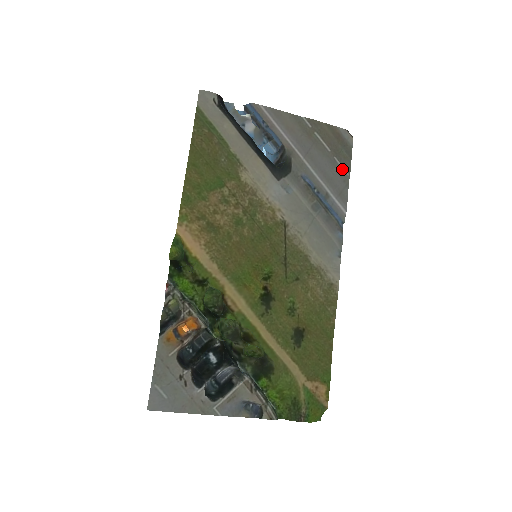
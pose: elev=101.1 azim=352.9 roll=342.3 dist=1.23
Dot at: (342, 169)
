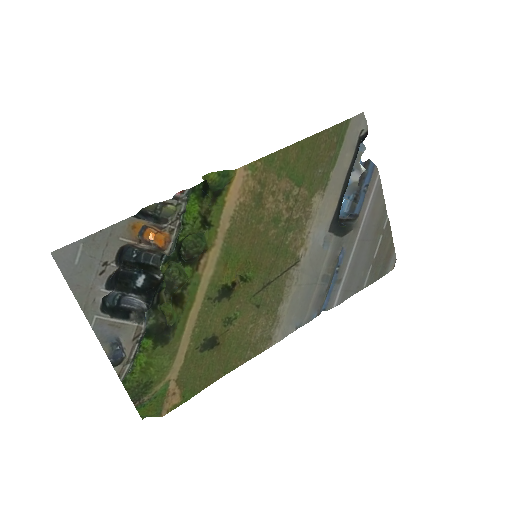
Dot at: (366, 278)
